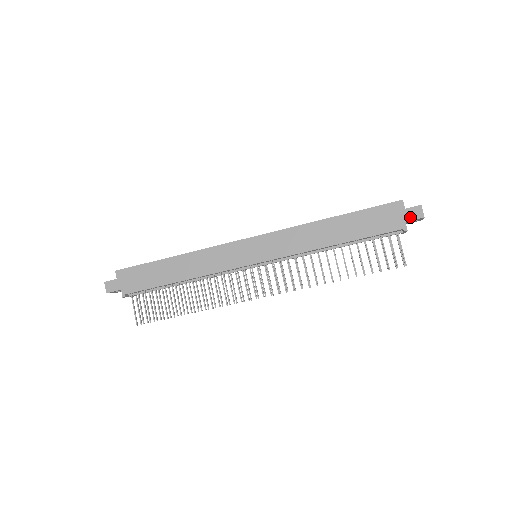
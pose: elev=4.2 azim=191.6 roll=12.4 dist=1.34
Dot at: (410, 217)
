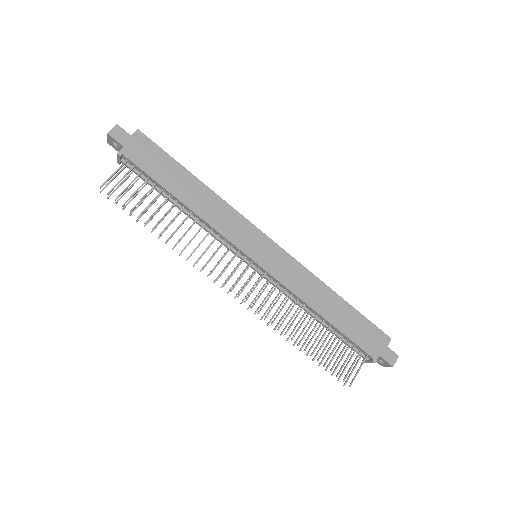
Dot at: (385, 356)
